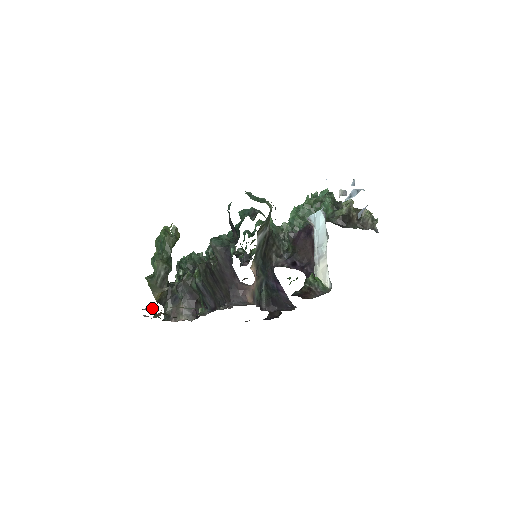
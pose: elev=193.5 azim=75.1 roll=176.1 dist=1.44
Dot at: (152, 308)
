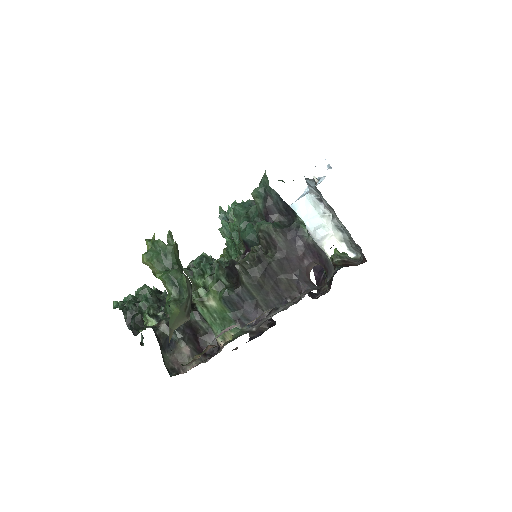
Dot at: (237, 324)
